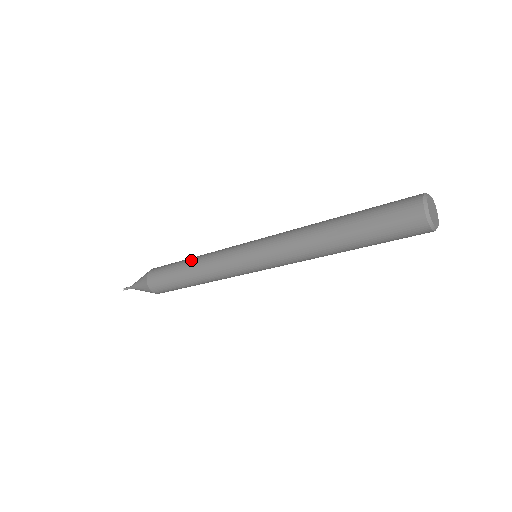
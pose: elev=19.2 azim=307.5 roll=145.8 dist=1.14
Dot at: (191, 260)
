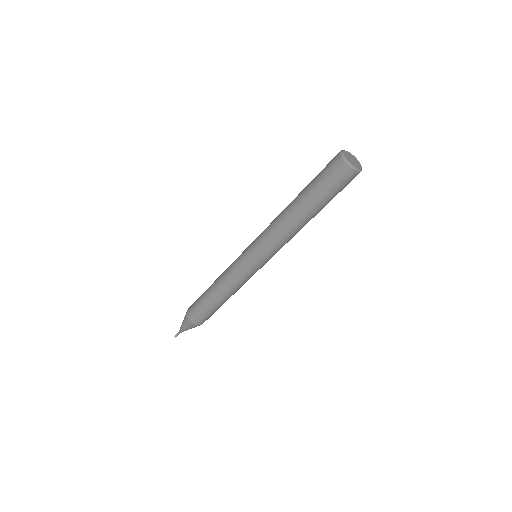
Dot at: (213, 289)
